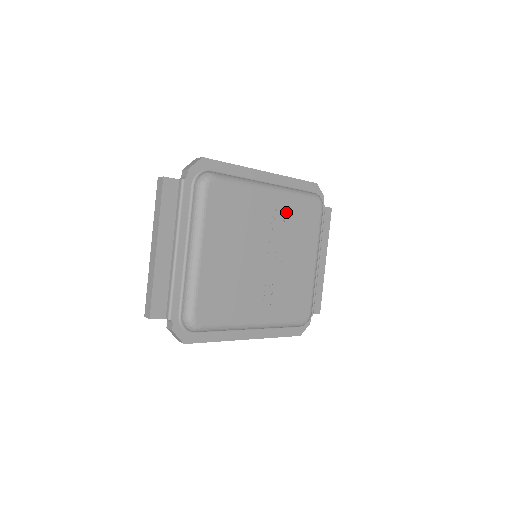
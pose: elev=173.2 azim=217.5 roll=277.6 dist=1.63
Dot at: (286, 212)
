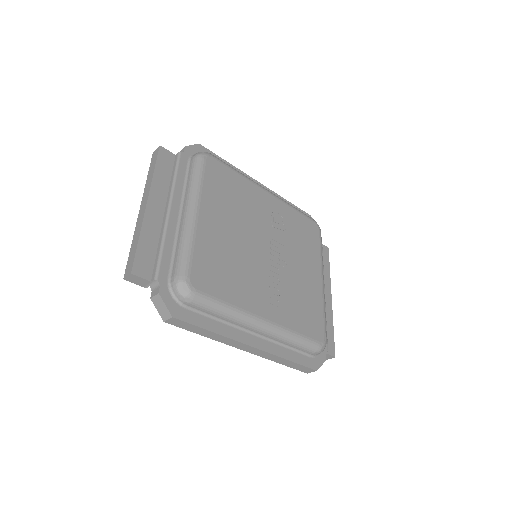
Dot at: (285, 218)
